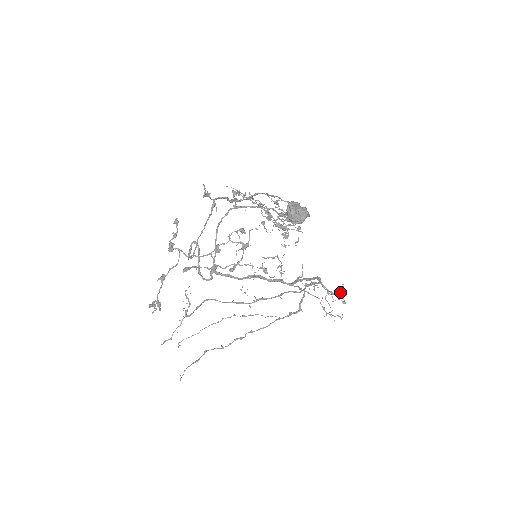
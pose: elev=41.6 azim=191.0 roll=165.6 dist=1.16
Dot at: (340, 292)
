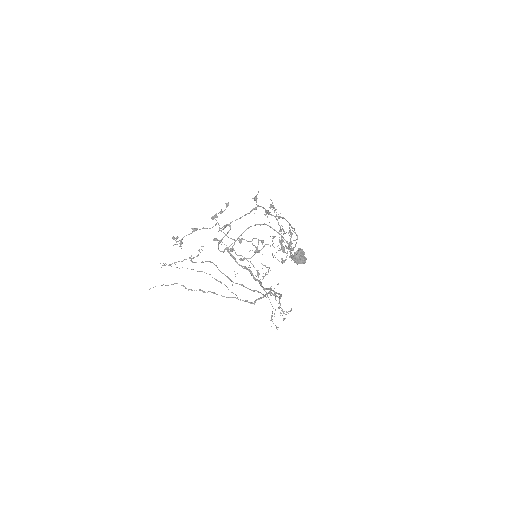
Dot at: occluded
